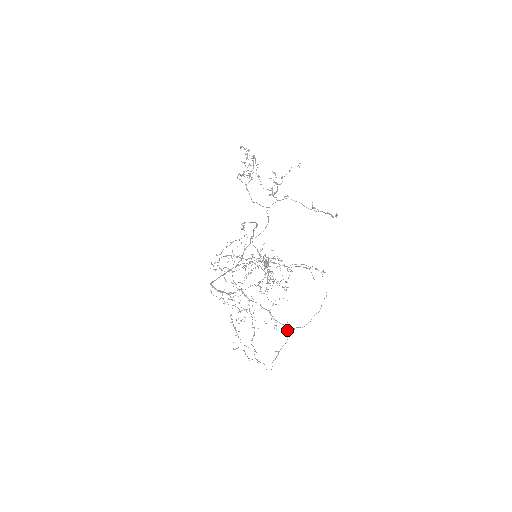
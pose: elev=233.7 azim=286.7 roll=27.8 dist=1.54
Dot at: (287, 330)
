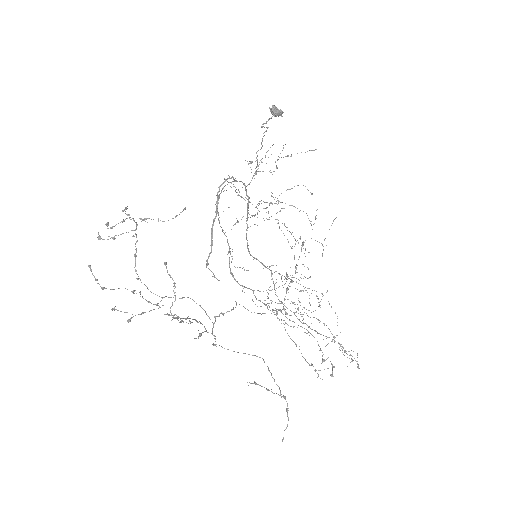
Dot at: (345, 352)
